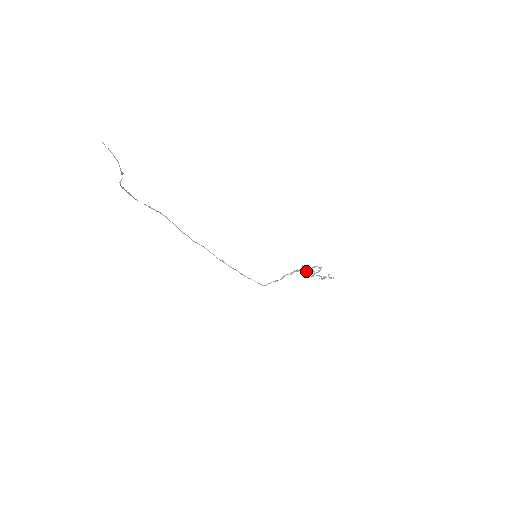
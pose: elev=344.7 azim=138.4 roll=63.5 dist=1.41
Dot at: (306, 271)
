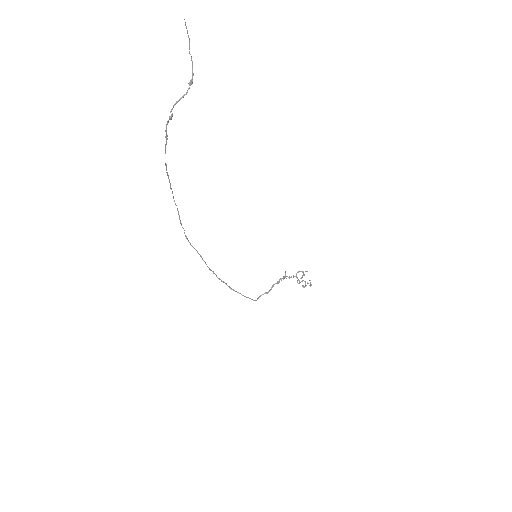
Dot at: (293, 277)
